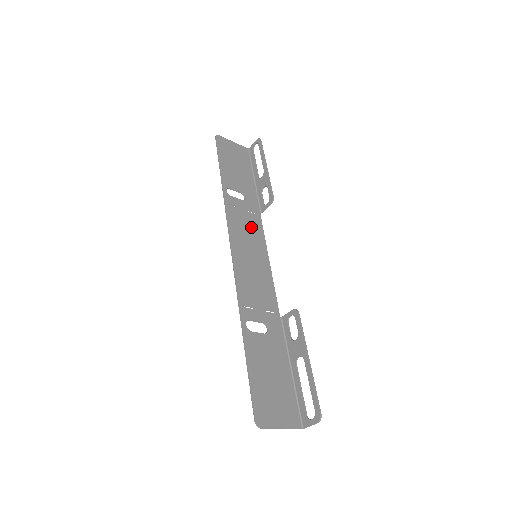
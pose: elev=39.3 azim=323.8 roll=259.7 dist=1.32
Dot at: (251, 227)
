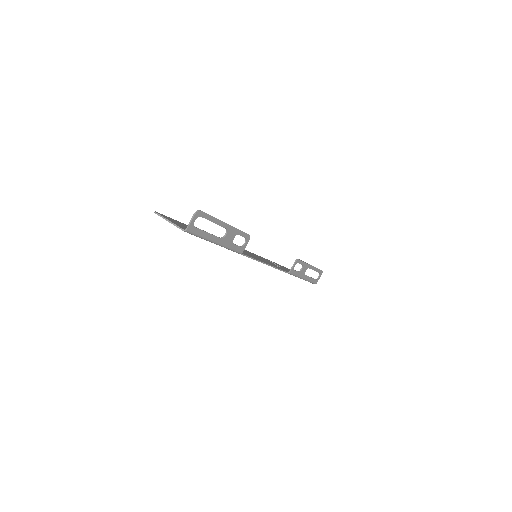
Dot at: (270, 263)
